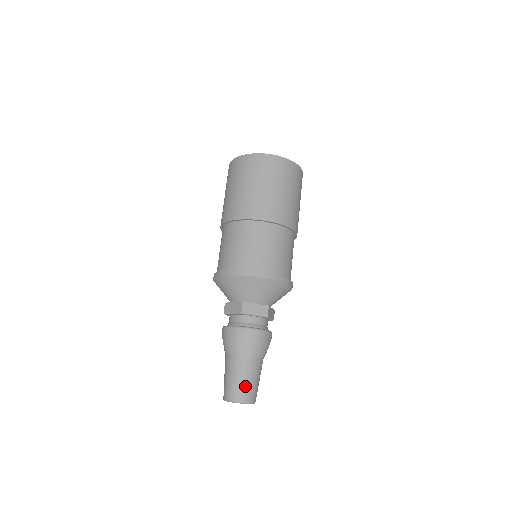
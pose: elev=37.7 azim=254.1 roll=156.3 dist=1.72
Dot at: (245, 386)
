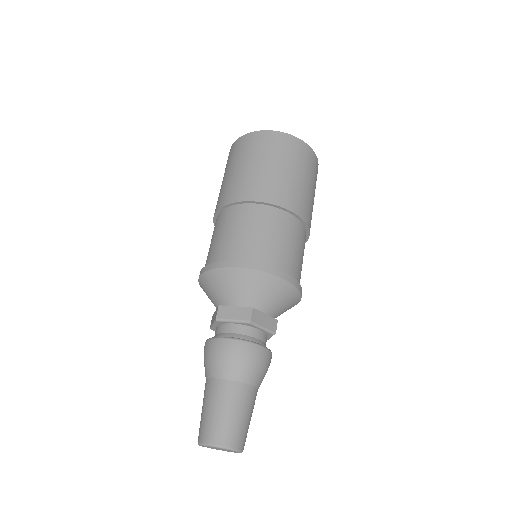
Dot at: (241, 425)
